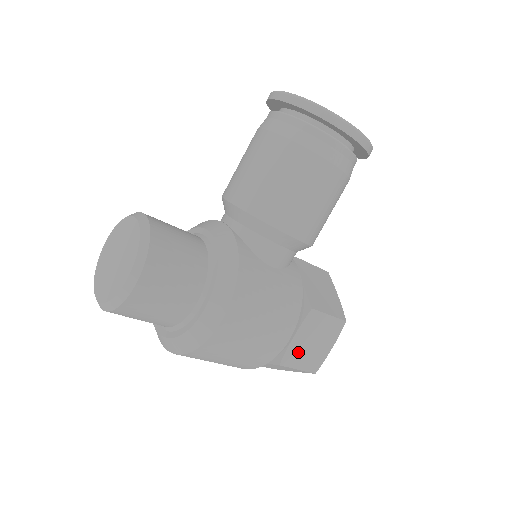
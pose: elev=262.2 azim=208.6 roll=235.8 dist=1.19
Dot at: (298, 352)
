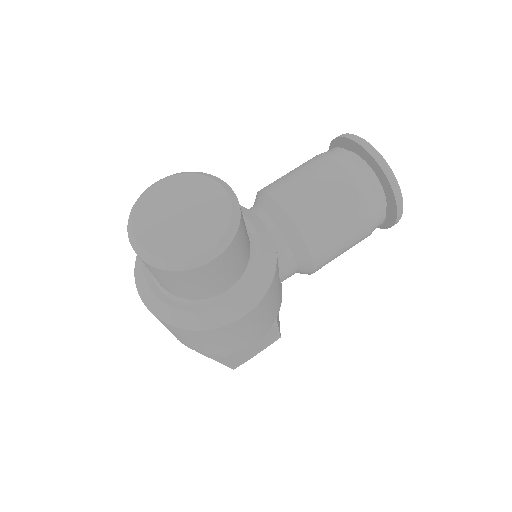
Dot at: (242, 351)
